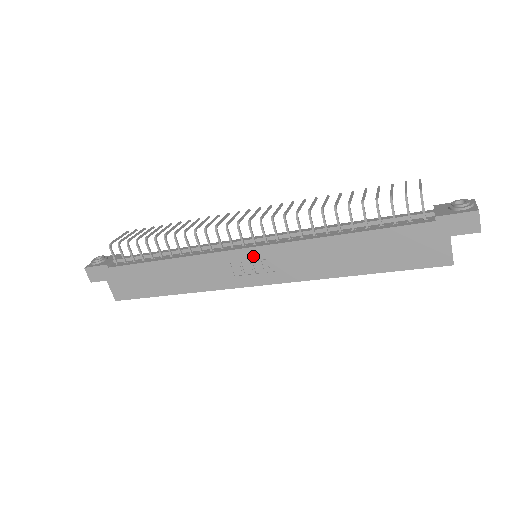
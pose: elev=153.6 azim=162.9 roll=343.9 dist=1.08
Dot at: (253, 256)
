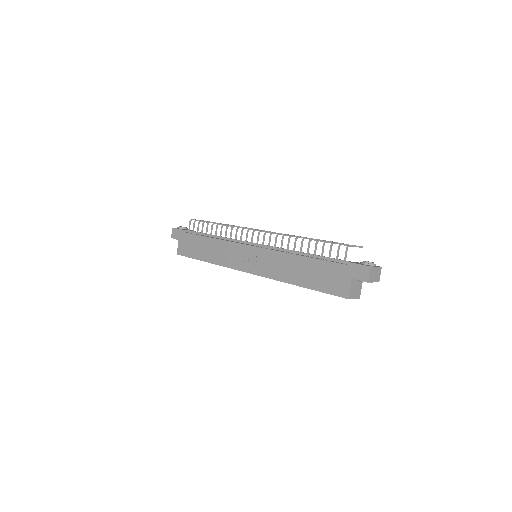
Dot at: (252, 252)
